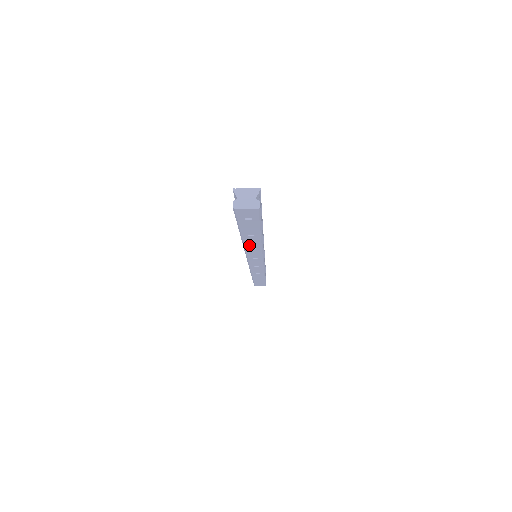
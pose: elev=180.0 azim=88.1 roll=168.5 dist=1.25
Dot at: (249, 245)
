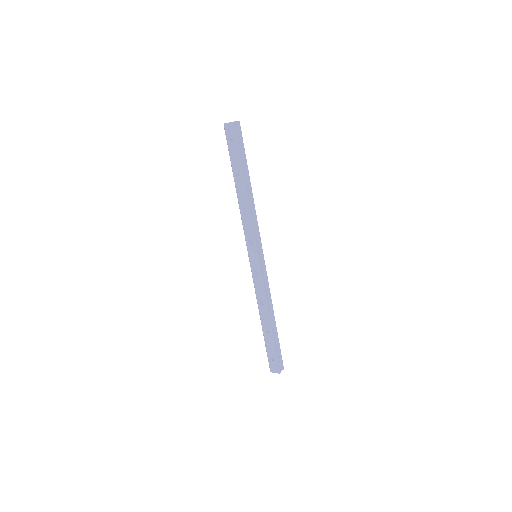
Dot at: (241, 202)
